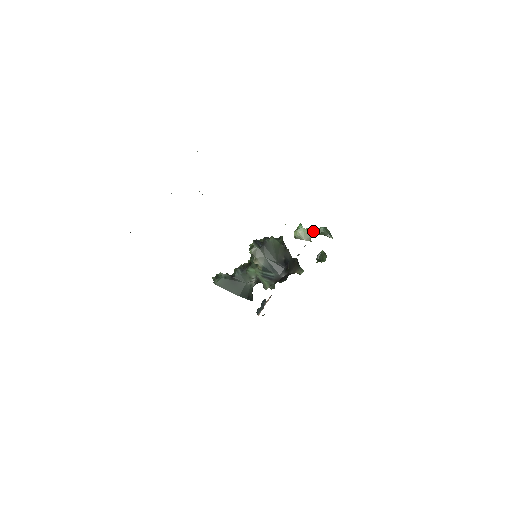
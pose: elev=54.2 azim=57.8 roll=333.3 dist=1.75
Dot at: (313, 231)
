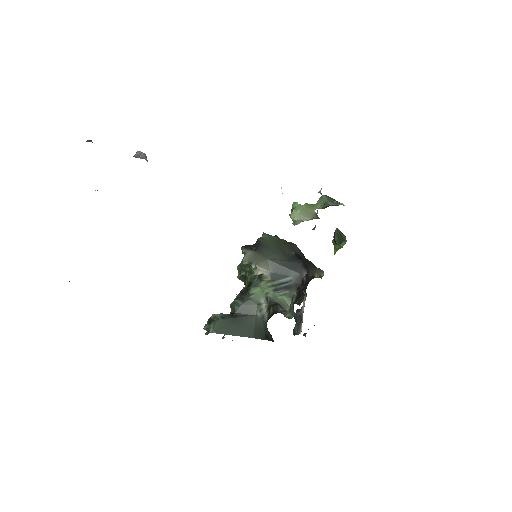
Dot at: (314, 205)
